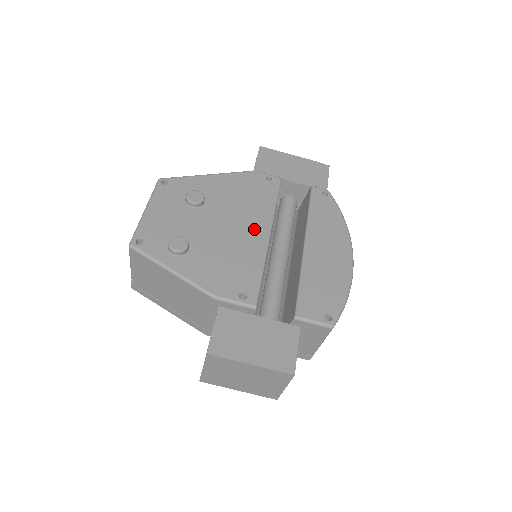
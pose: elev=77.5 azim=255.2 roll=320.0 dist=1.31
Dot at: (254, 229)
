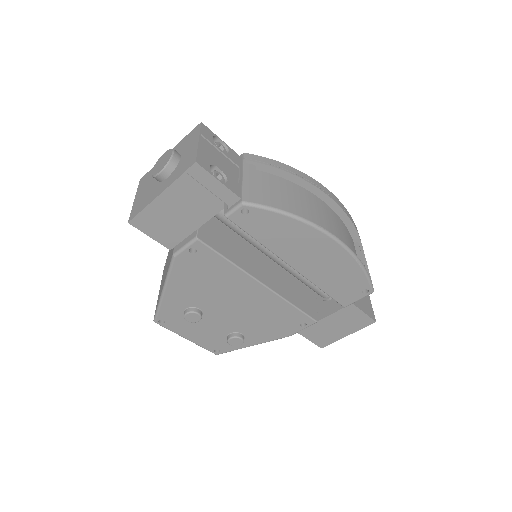
Dot at: (250, 292)
